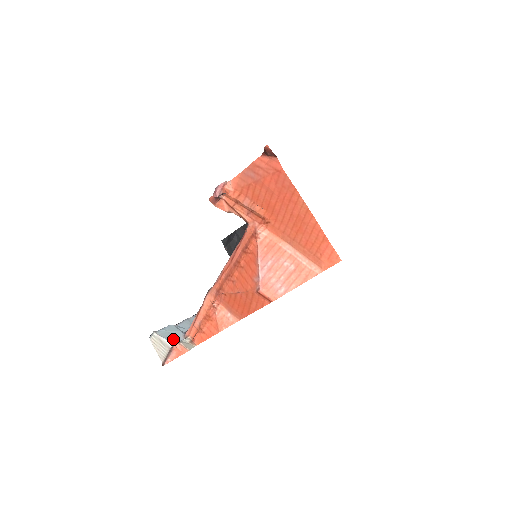
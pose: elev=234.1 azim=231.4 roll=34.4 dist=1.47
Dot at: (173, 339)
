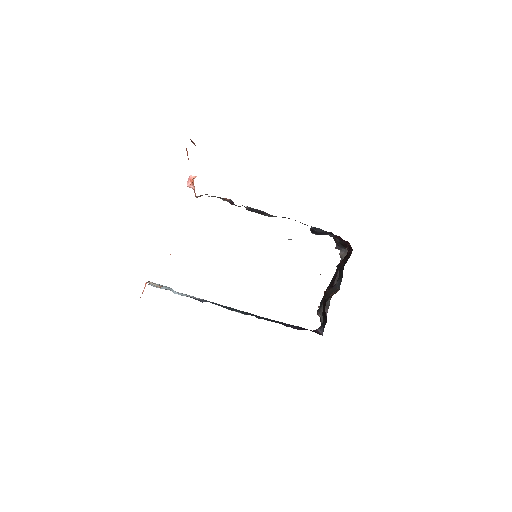
Dot at: (155, 286)
